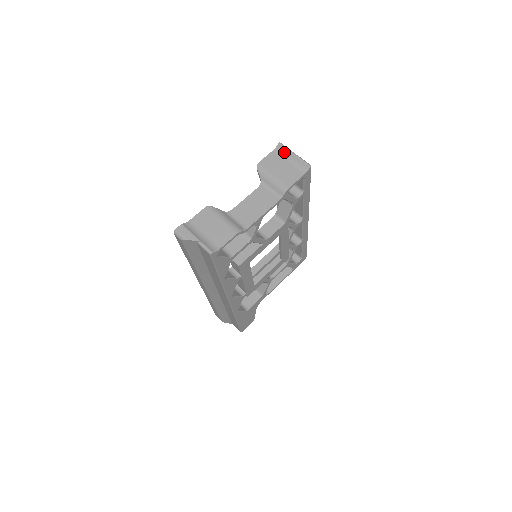
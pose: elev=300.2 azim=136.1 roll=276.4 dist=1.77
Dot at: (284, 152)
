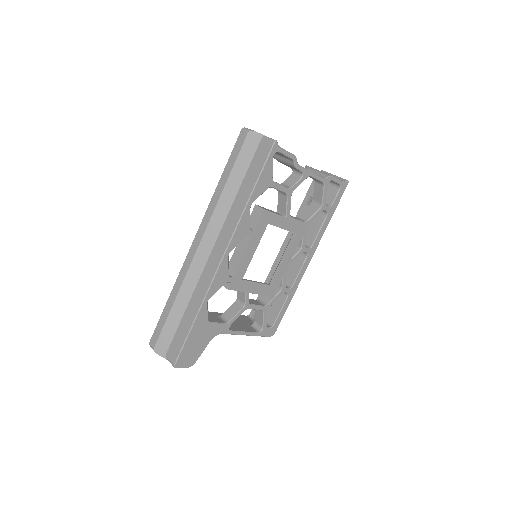
Dot at: occluded
